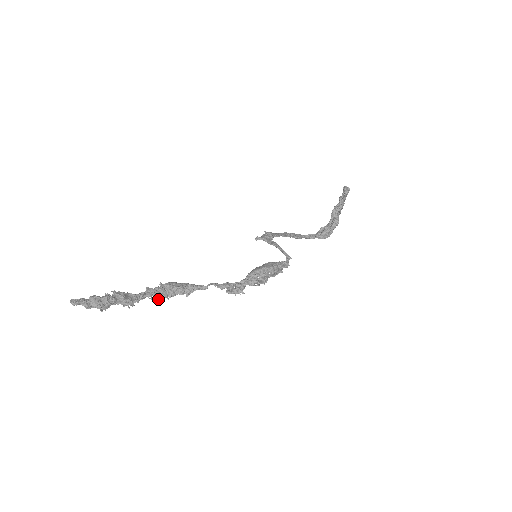
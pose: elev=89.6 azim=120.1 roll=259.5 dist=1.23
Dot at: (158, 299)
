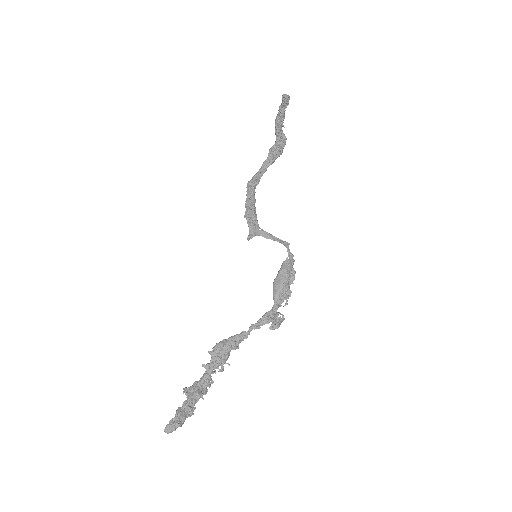
Dot at: (221, 371)
